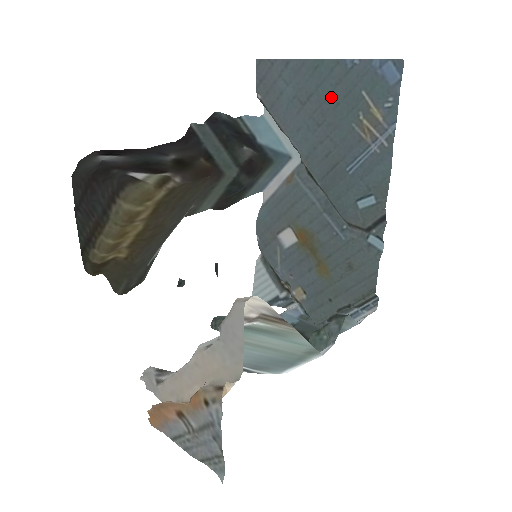
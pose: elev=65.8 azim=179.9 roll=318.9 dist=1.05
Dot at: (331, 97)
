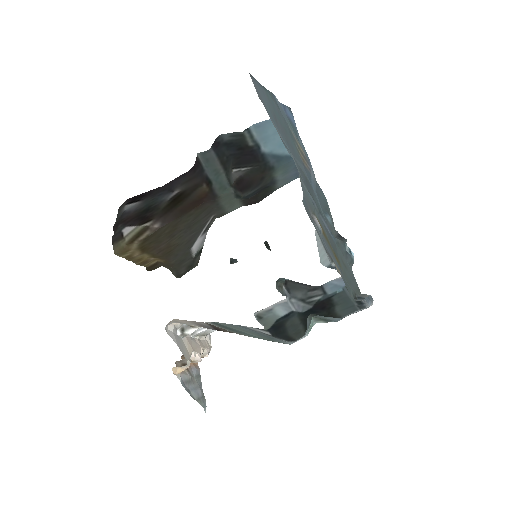
Dot at: (281, 123)
